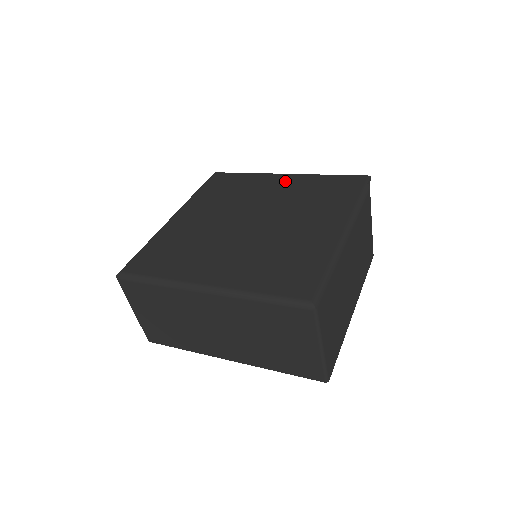
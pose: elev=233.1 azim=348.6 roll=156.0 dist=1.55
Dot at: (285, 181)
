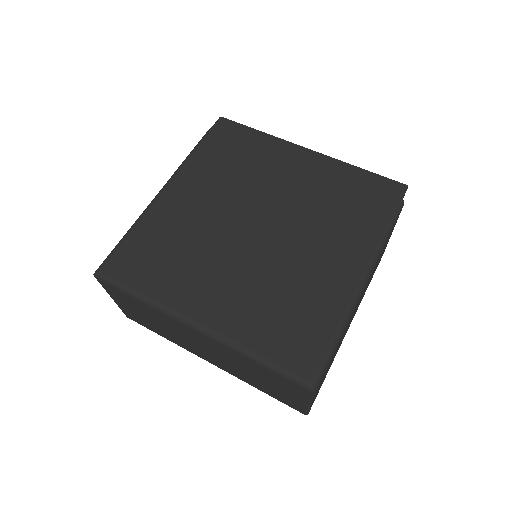
Dot at: (306, 163)
